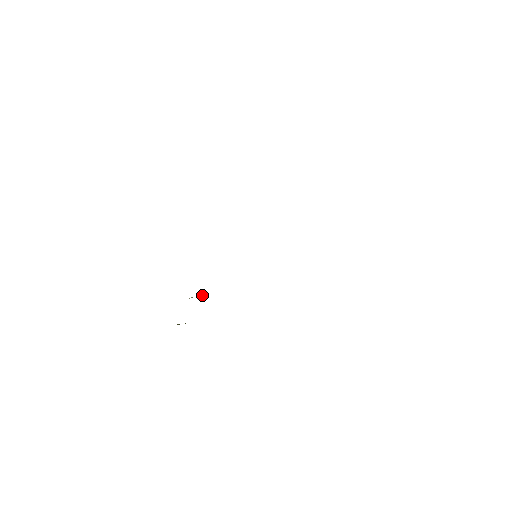
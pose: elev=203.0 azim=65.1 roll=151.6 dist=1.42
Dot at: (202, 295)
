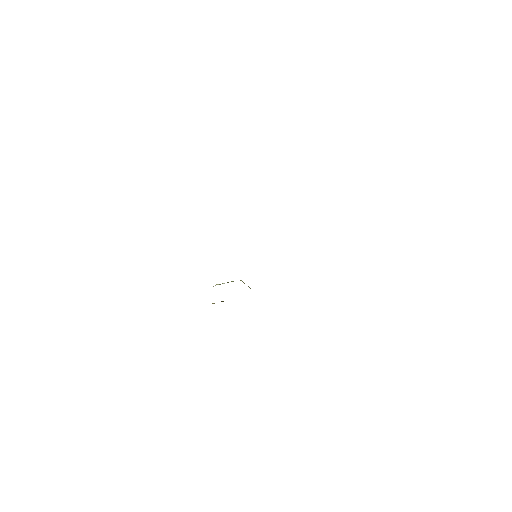
Dot at: (224, 283)
